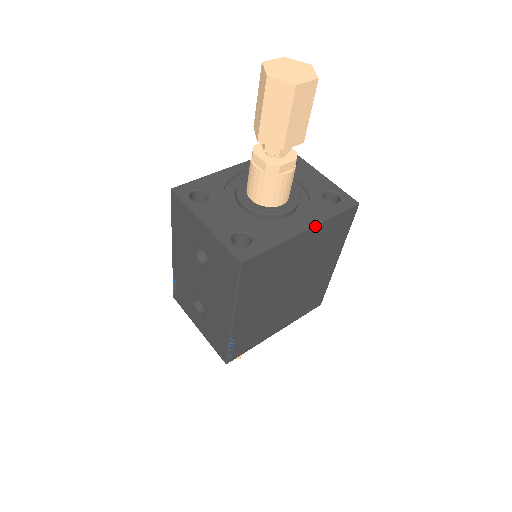
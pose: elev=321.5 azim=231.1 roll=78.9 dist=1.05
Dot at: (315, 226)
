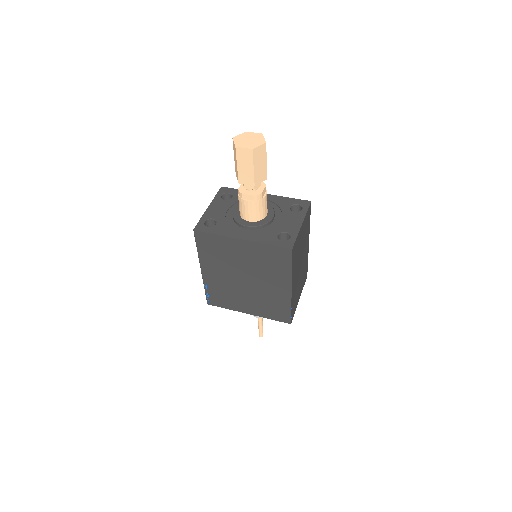
Dot at: (250, 241)
